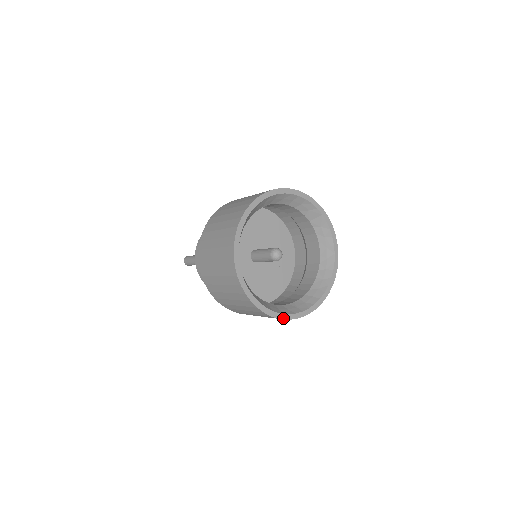
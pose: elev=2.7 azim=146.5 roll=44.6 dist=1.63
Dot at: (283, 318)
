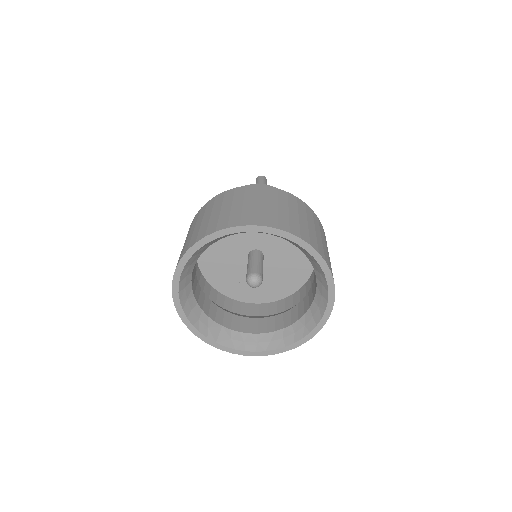
Dot at: (259, 355)
